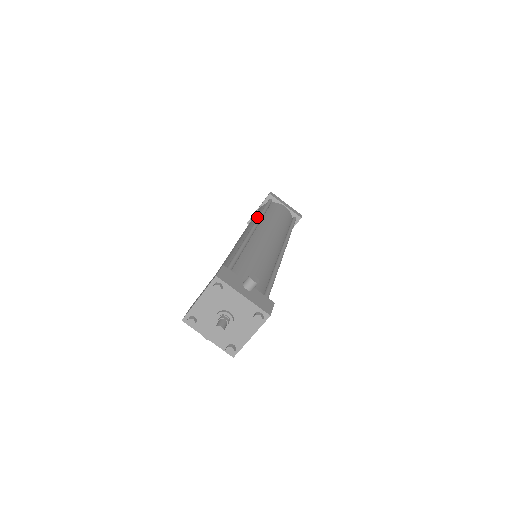
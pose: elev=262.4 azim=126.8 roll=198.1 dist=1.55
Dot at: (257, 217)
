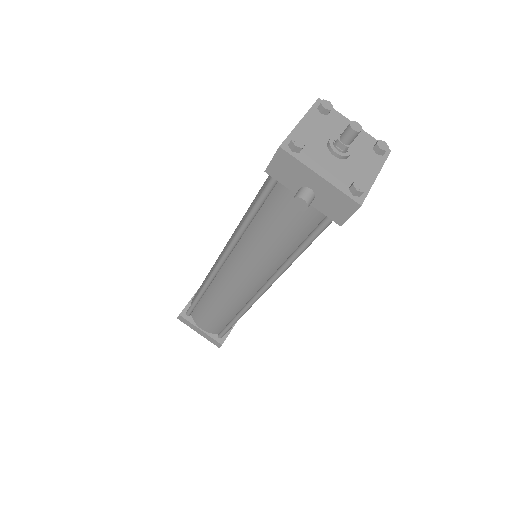
Dot at: occluded
